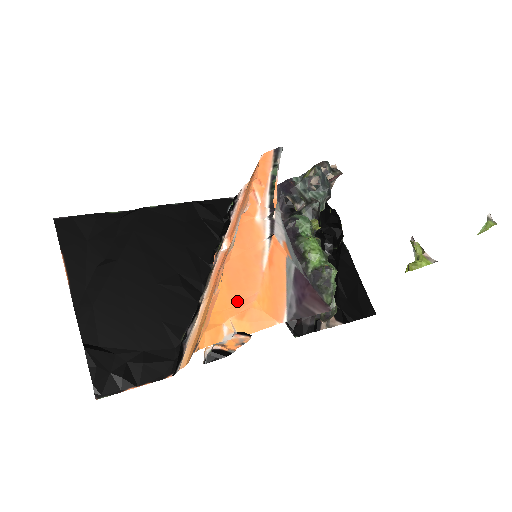
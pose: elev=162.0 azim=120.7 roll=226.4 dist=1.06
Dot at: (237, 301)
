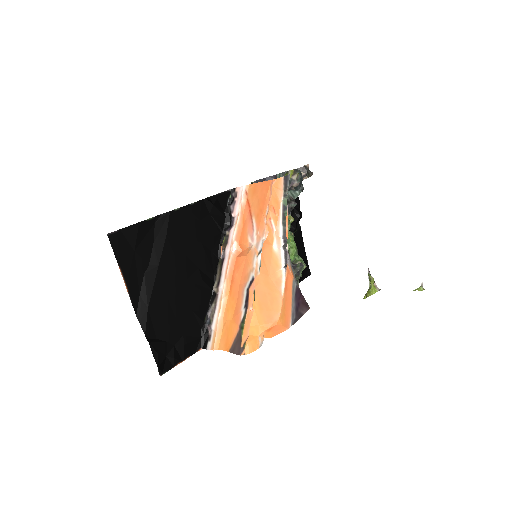
Dot at: (267, 319)
